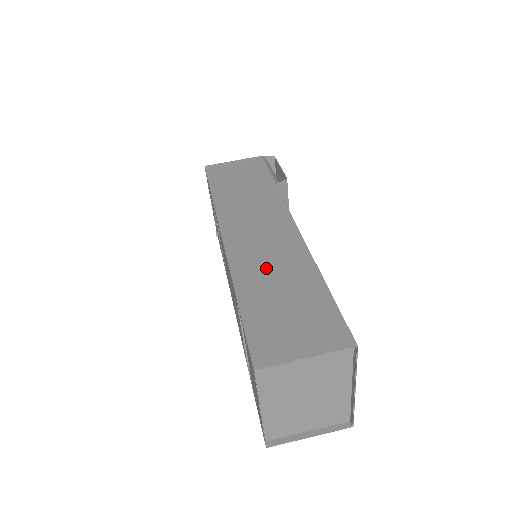
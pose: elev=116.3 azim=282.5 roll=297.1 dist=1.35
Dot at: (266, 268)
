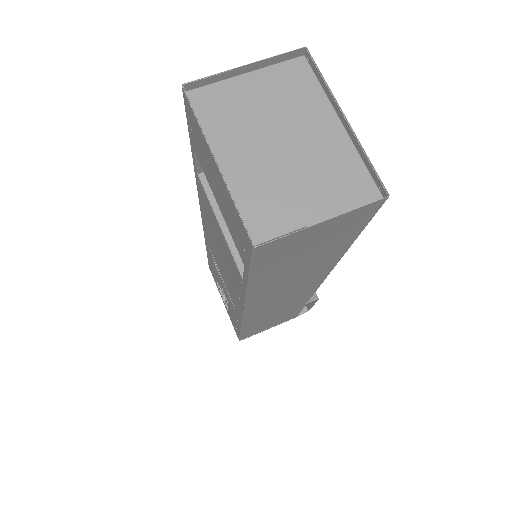
Dot at: occluded
